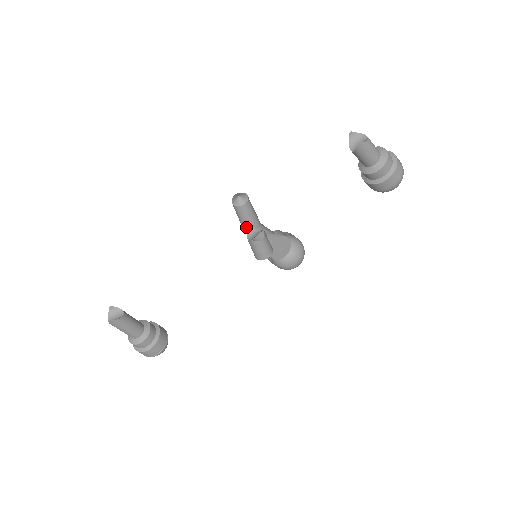
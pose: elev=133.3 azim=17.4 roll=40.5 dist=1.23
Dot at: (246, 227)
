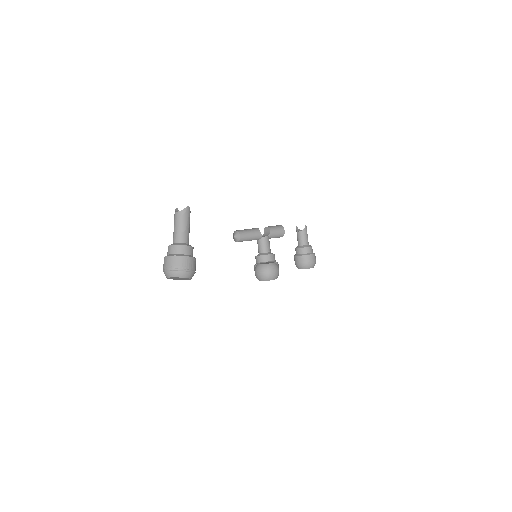
Dot at: occluded
